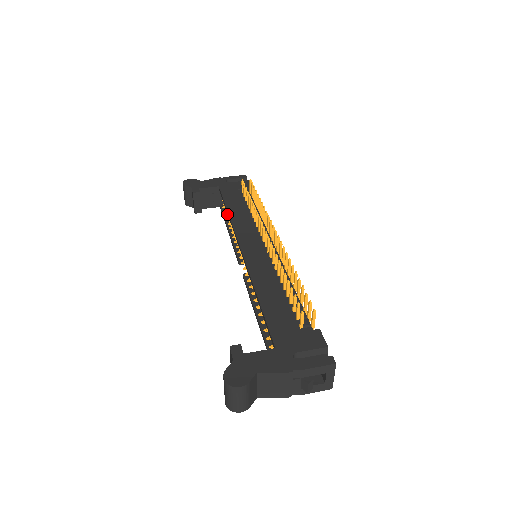
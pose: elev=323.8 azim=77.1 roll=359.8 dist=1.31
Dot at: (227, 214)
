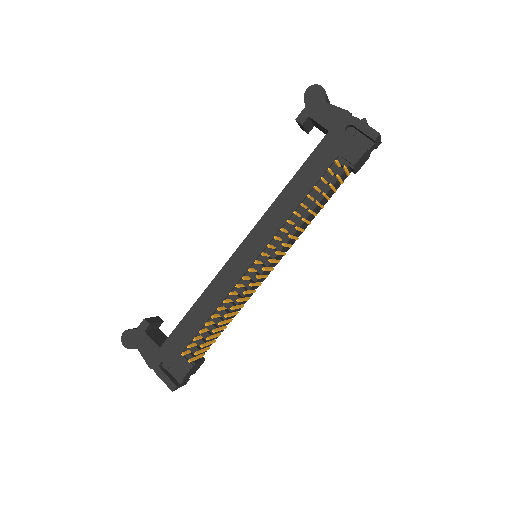
Dot at: occluded
